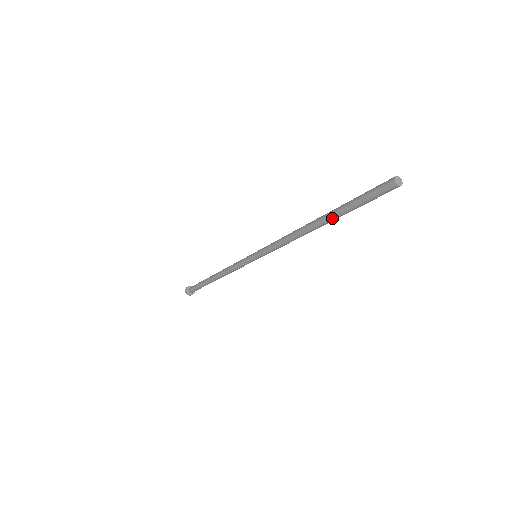
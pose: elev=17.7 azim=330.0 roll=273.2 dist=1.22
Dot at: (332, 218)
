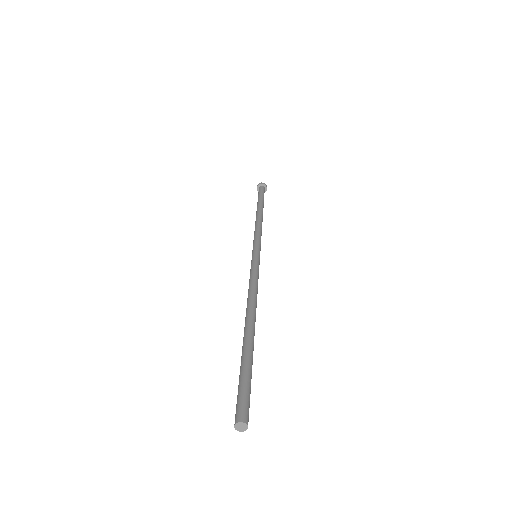
Dot at: occluded
